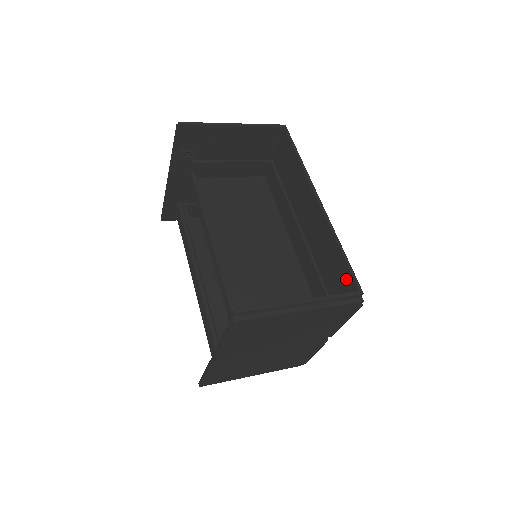
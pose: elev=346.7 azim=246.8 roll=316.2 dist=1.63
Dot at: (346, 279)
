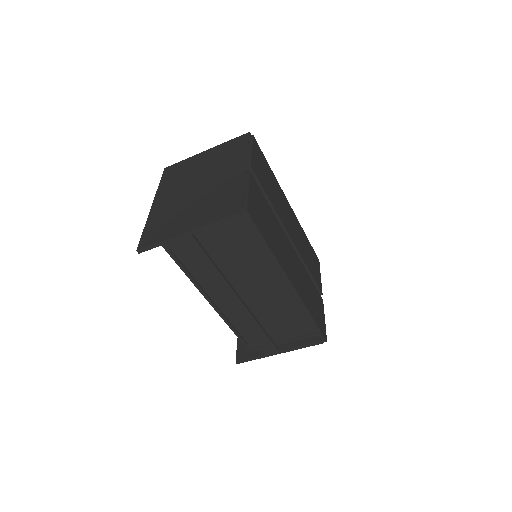
Dot at: occluded
